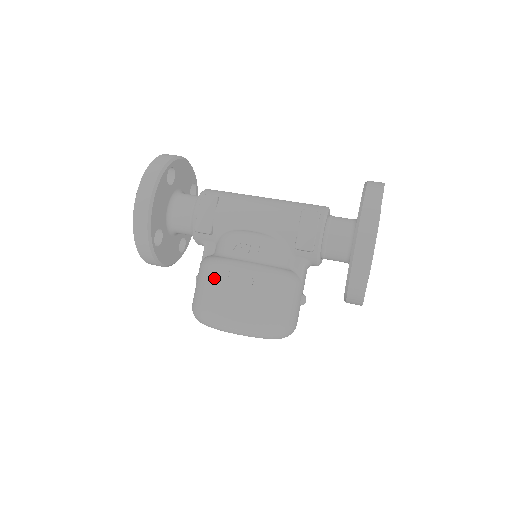
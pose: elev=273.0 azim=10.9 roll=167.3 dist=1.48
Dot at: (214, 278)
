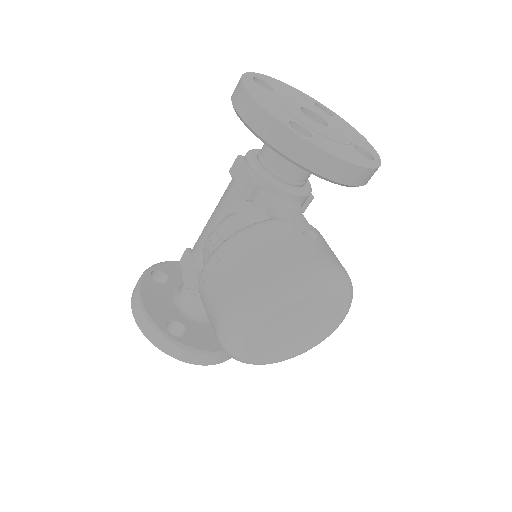
Dot at: (203, 299)
